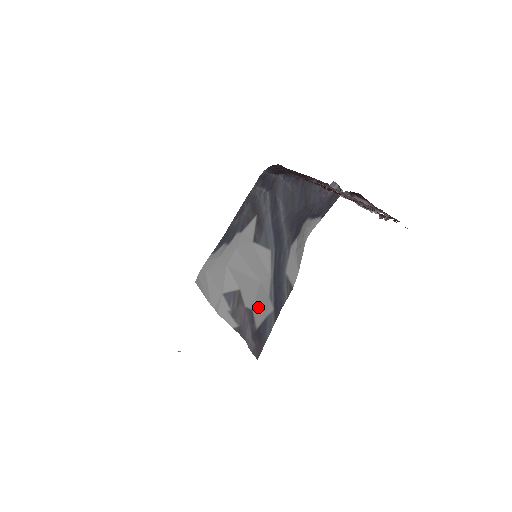
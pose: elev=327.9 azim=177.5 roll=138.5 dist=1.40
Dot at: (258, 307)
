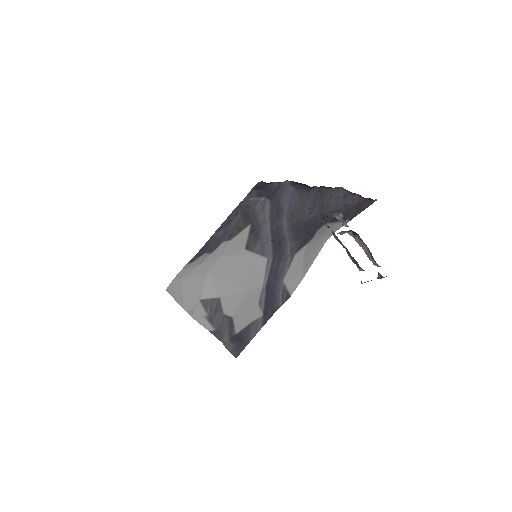
Dot at: (241, 314)
